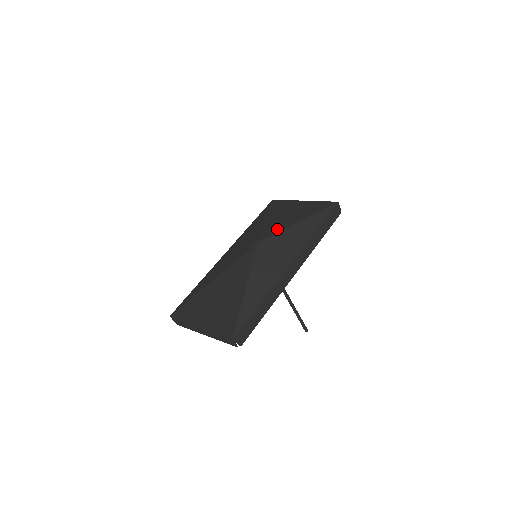
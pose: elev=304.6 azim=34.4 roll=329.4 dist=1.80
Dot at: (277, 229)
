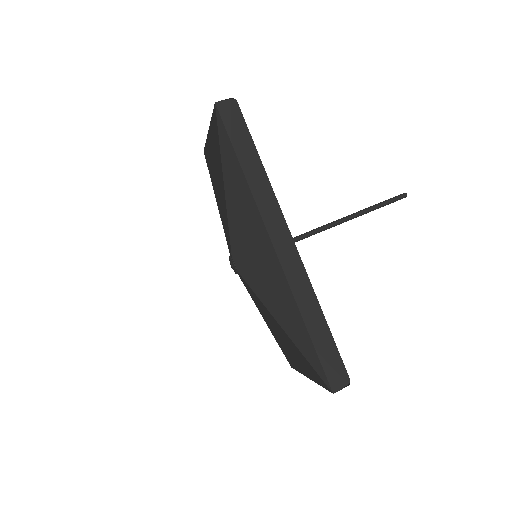
Dot at: (226, 222)
